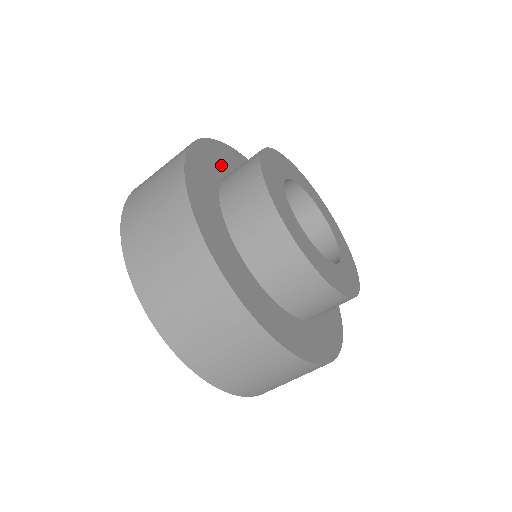
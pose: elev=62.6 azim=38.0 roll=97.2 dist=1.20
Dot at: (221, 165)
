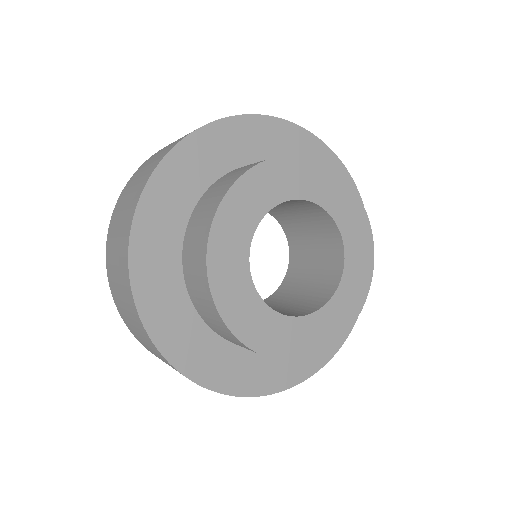
Dot at: (187, 191)
